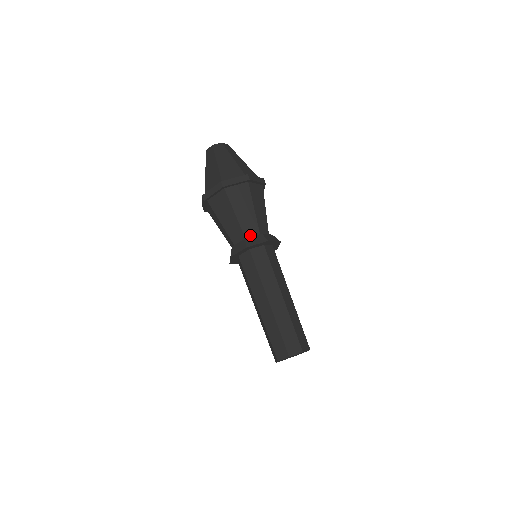
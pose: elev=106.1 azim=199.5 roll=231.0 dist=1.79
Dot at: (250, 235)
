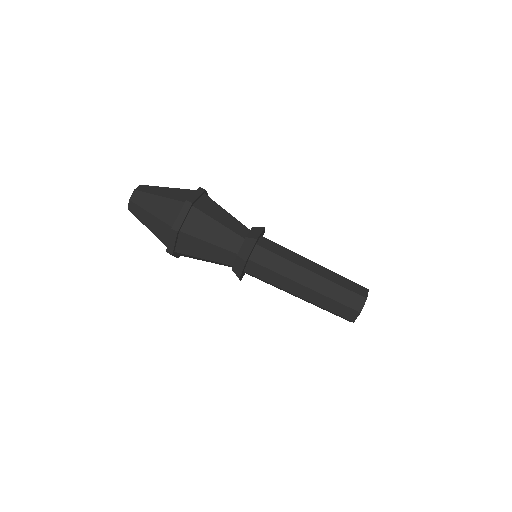
Dot at: (244, 234)
